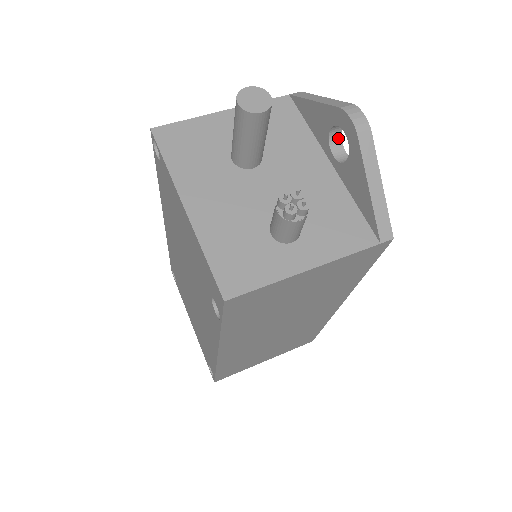
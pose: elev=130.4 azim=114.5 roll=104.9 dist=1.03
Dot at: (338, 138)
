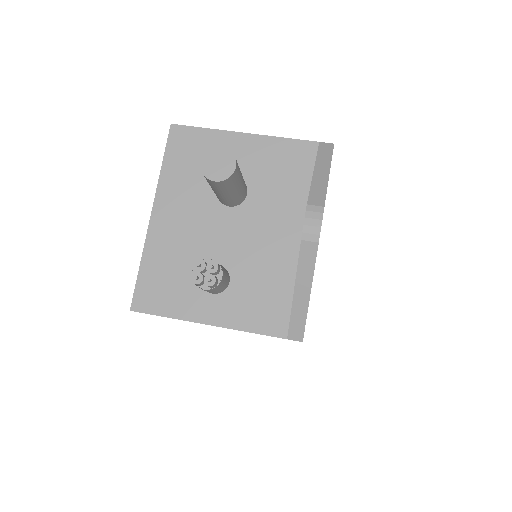
Dot at: occluded
